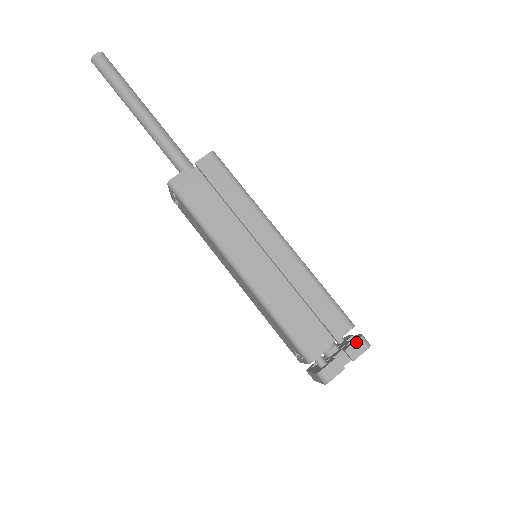
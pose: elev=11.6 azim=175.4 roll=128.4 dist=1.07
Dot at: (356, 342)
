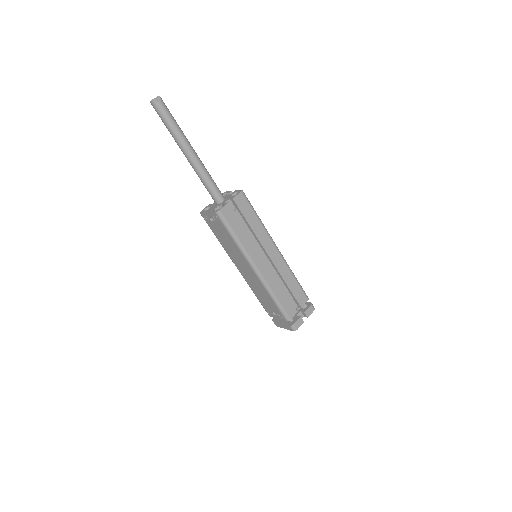
Dot at: (309, 307)
